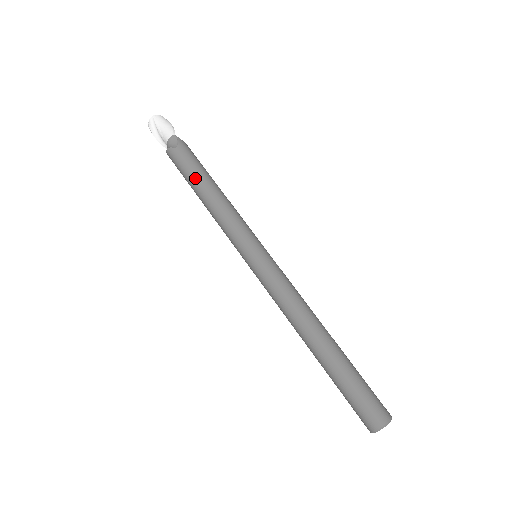
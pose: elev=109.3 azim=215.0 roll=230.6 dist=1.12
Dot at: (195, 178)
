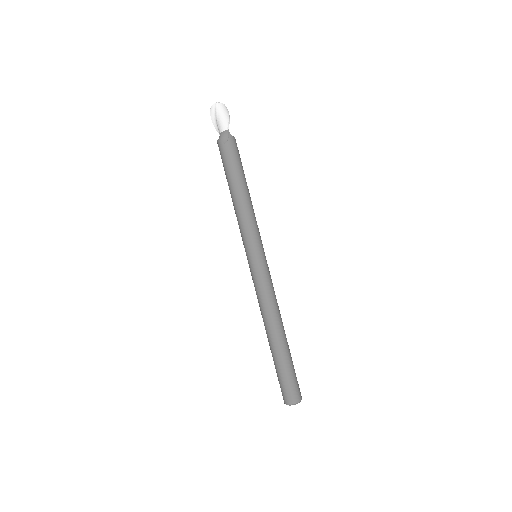
Dot at: (231, 177)
